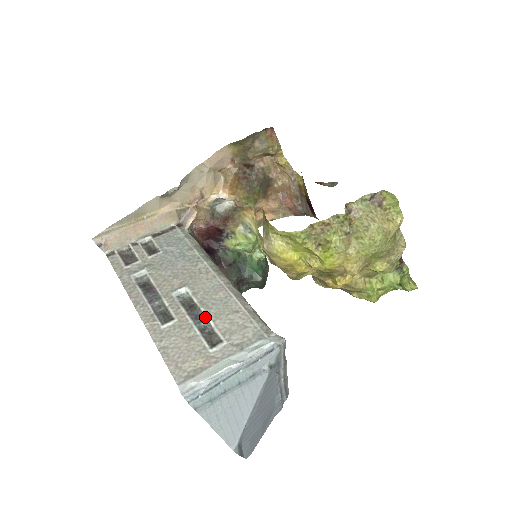
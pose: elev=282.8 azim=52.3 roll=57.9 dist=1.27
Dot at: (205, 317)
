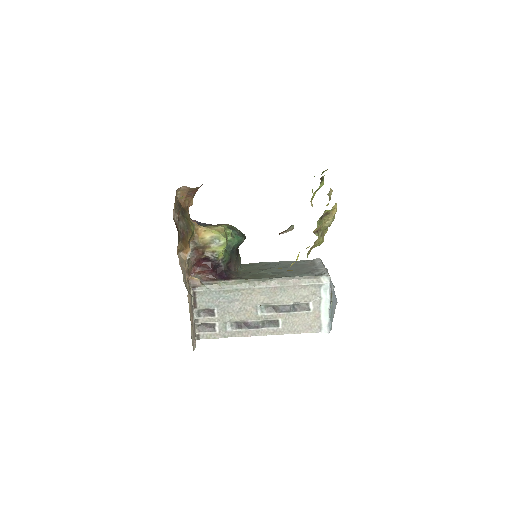
Dot at: (288, 305)
